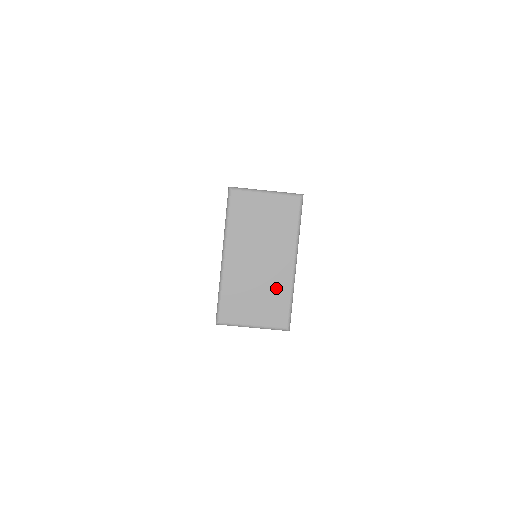
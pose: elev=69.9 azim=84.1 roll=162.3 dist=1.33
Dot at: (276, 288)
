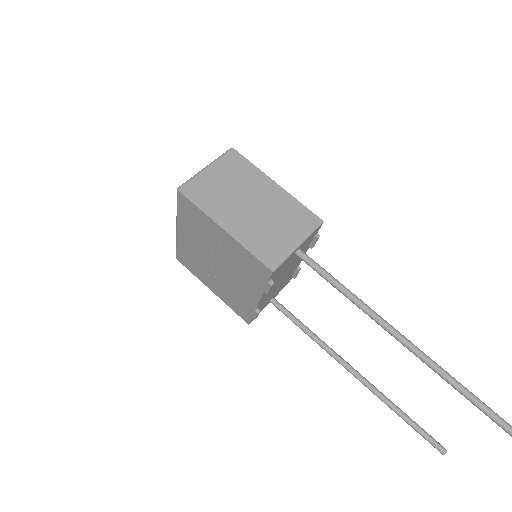
Dot at: occluded
